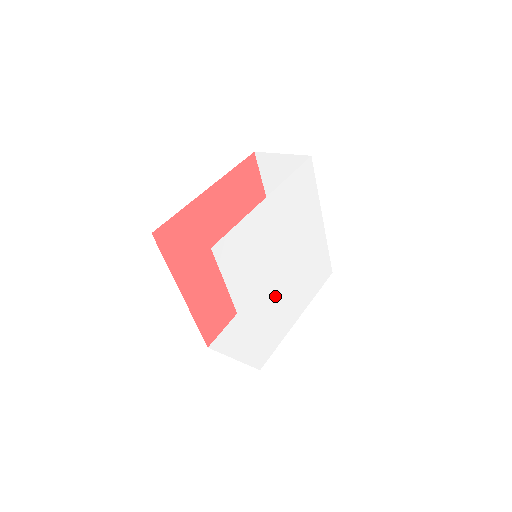
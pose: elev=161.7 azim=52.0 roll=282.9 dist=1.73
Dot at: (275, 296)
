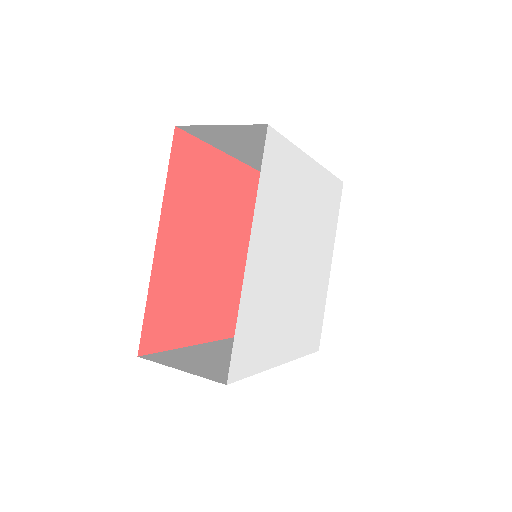
Dot at: (303, 296)
